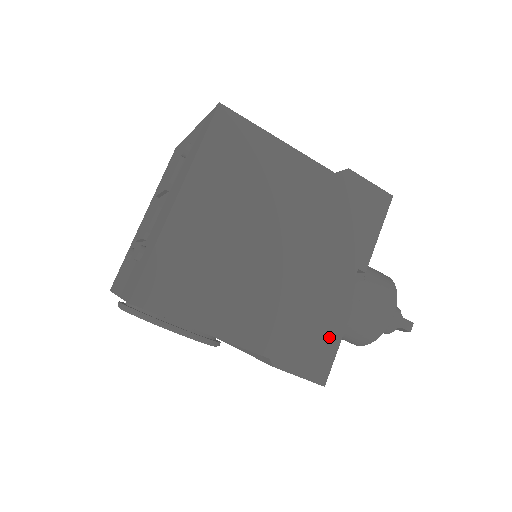
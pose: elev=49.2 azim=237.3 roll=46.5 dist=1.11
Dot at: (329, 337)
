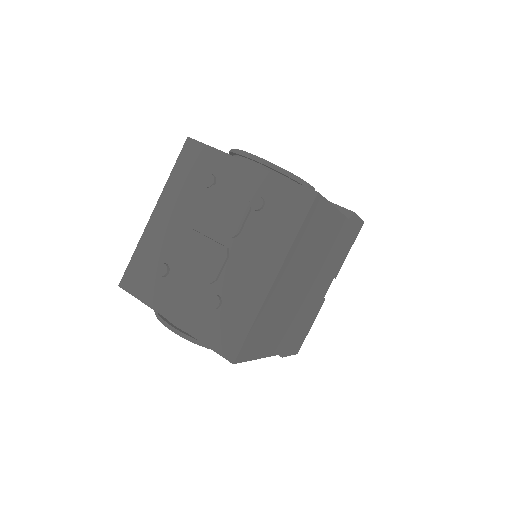
Dot at: (309, 326)
